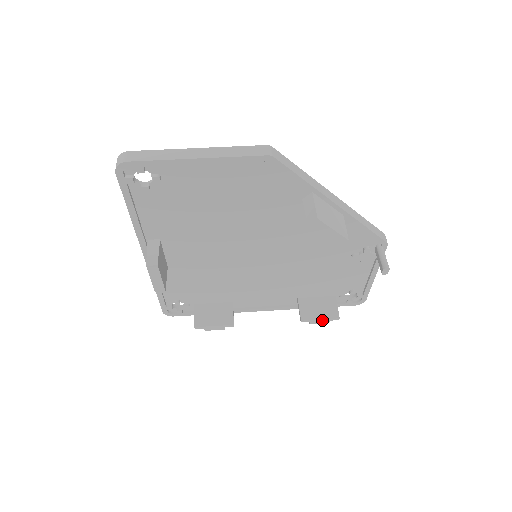
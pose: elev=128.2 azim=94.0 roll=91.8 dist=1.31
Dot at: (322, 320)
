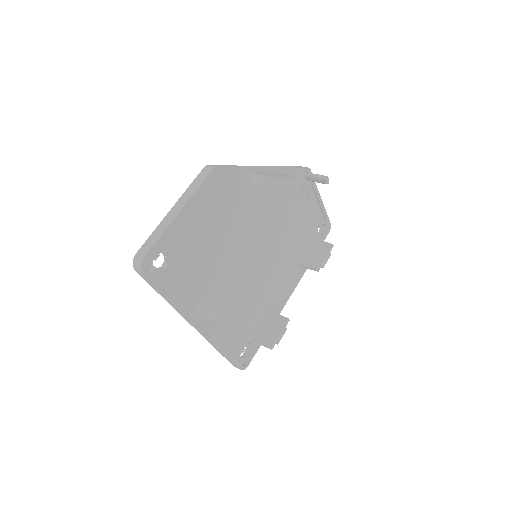
Dot at: (326, 257)
